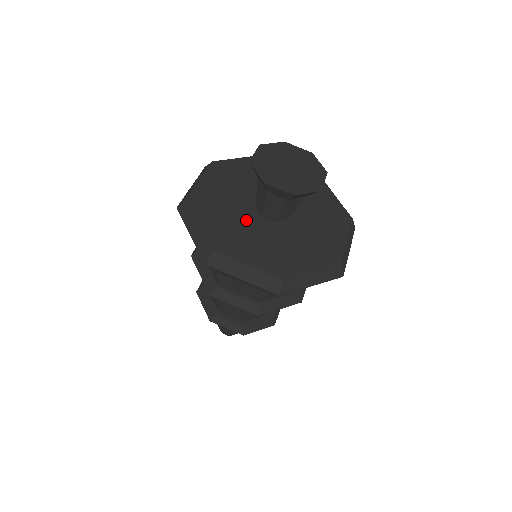
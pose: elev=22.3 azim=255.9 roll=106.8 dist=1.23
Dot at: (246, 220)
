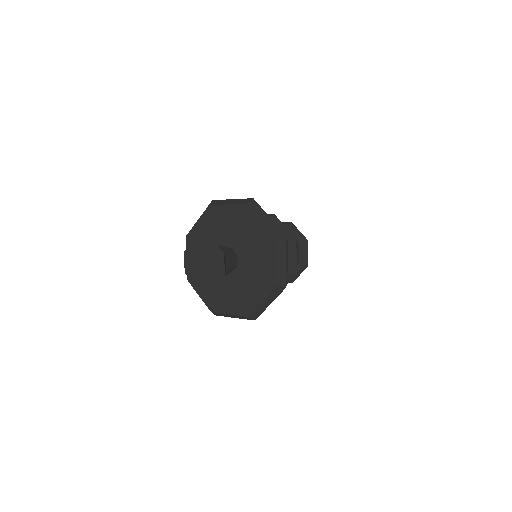
Dot at: occluded
